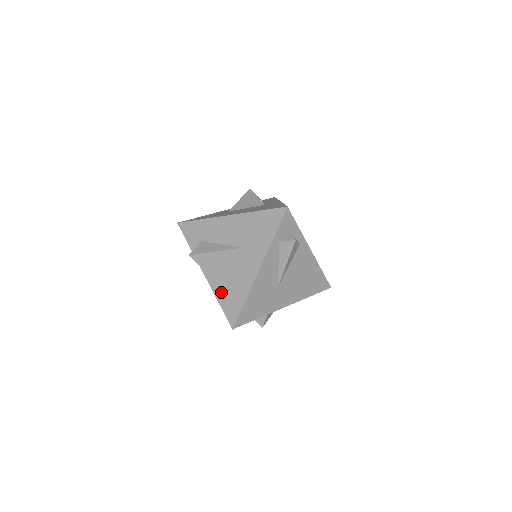
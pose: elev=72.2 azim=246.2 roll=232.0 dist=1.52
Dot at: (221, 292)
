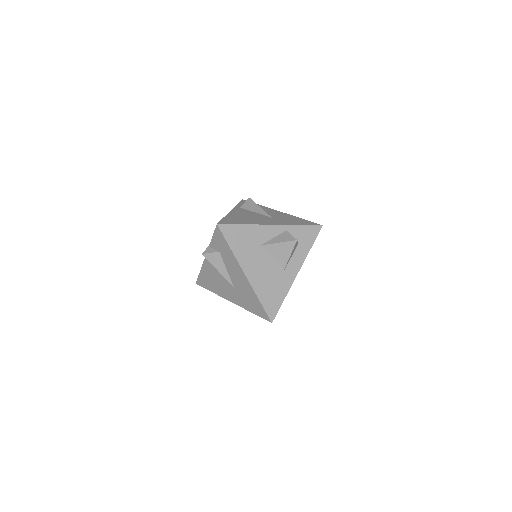
Dot at: (205, 273)
